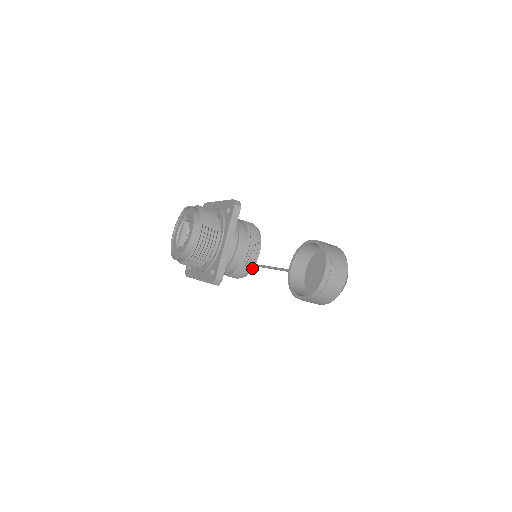
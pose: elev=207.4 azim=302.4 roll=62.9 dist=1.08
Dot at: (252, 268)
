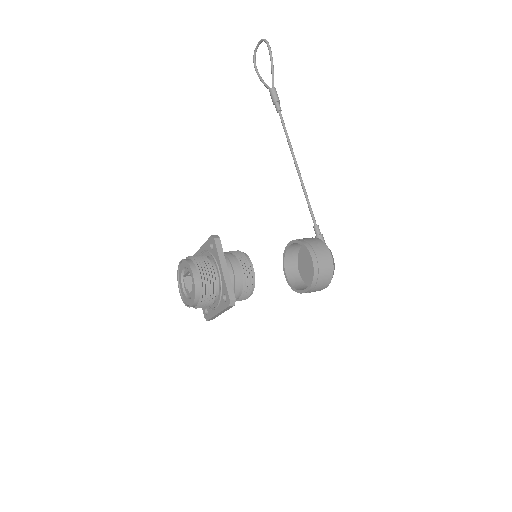
Dot at: occluded
